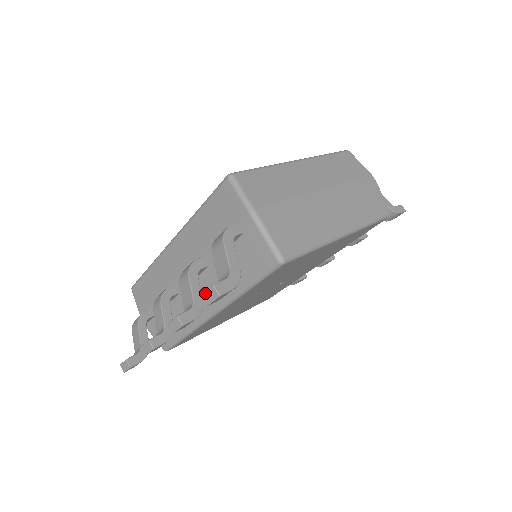
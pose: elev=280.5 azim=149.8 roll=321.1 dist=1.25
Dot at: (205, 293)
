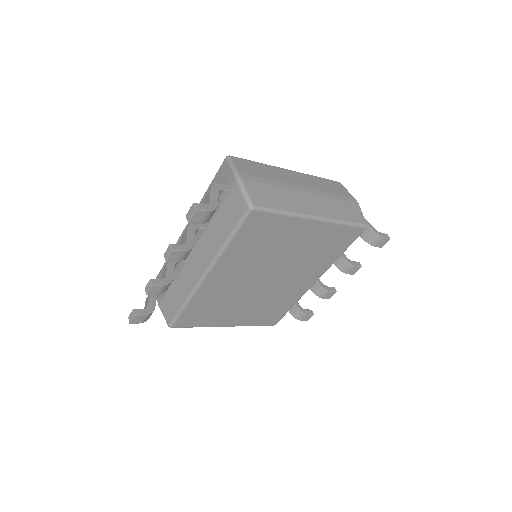
Dot at: (188, 212)
